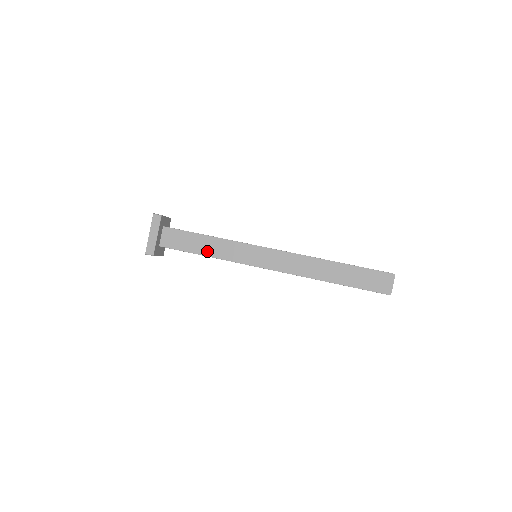
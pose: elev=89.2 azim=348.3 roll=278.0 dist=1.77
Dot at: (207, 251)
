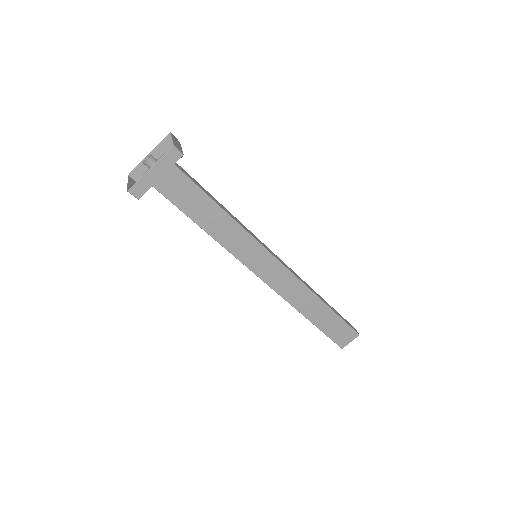
Dot at: (208, 225)
